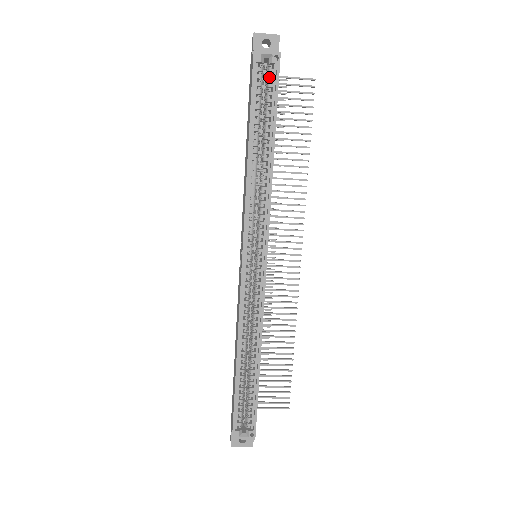
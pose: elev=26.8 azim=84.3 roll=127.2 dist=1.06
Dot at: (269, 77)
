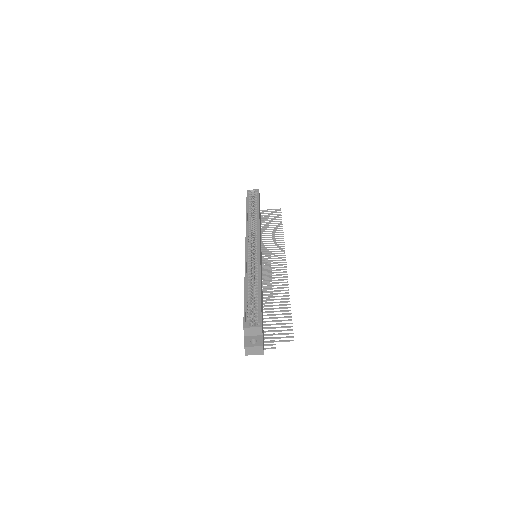
Dot at: (255, 196)
